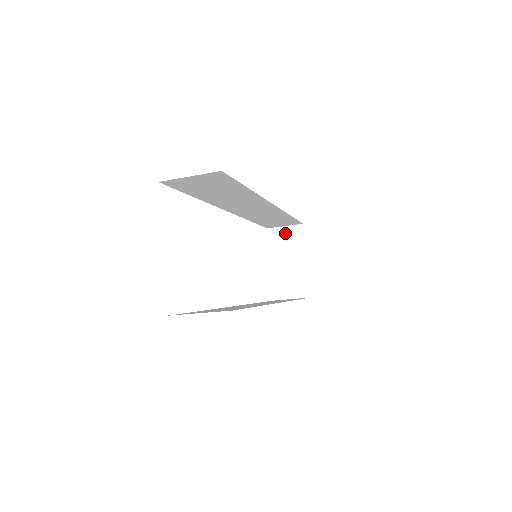
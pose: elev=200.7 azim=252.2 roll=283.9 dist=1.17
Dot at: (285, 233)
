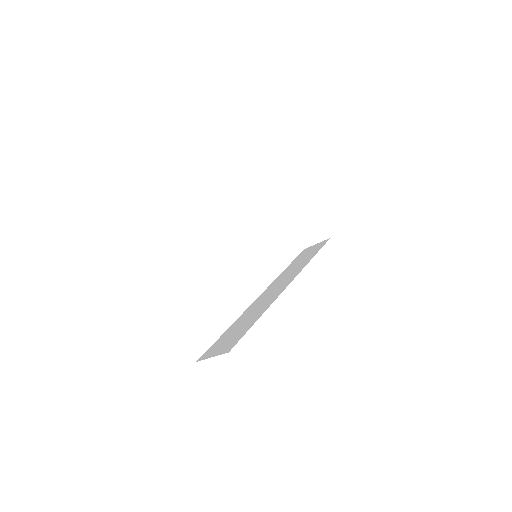
Dot at: (288, 193)
